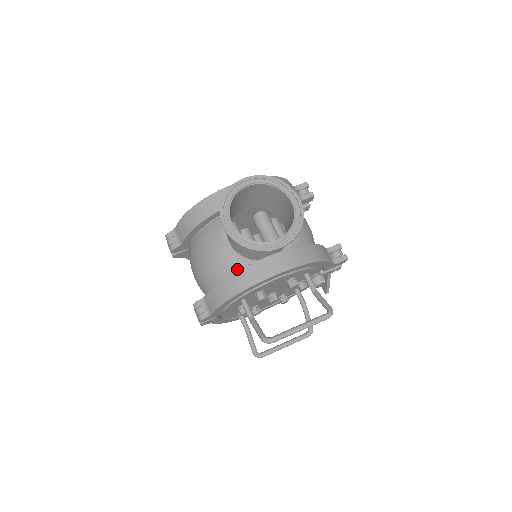
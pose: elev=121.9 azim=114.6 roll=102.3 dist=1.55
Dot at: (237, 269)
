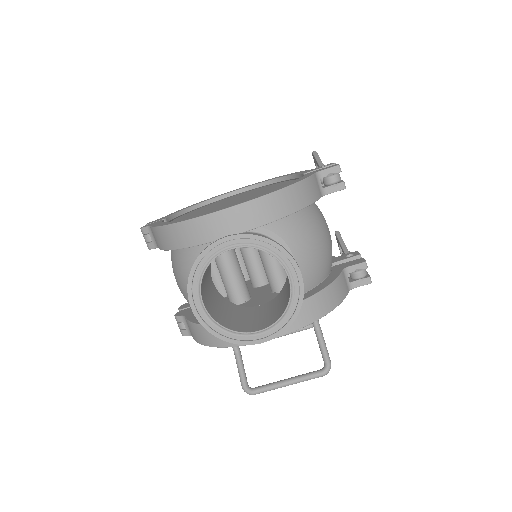
Dot at: occluded
